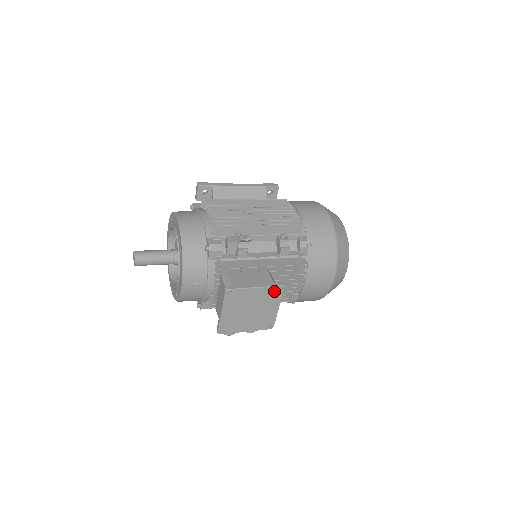
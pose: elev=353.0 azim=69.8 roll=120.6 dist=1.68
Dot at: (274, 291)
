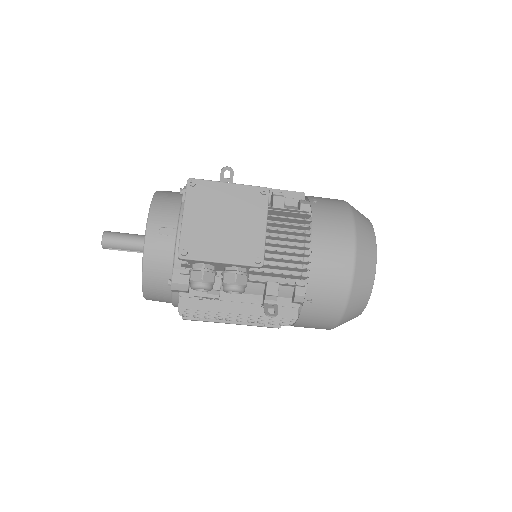
Dot at: (255, 194)
